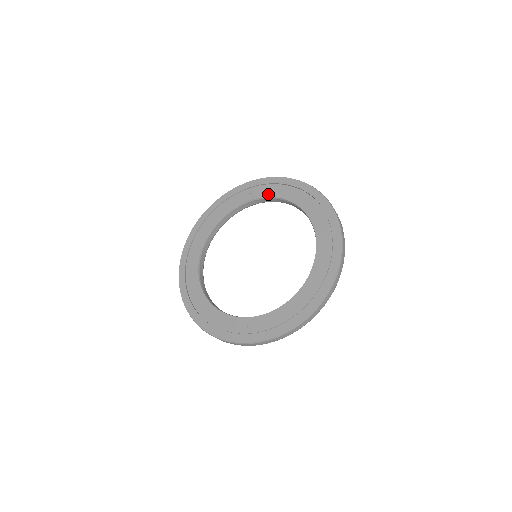
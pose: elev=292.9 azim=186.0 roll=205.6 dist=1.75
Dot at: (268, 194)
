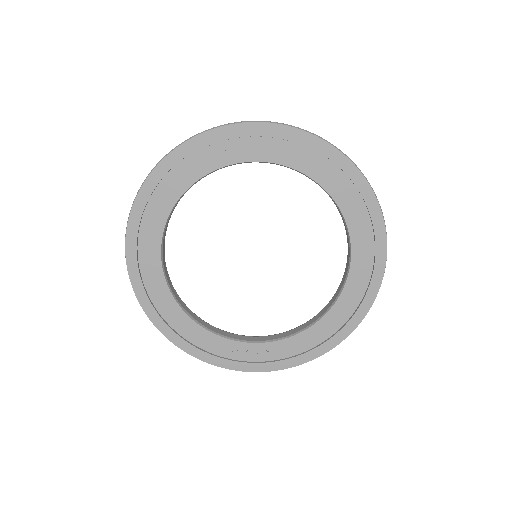
Dot at: (272, 158)
